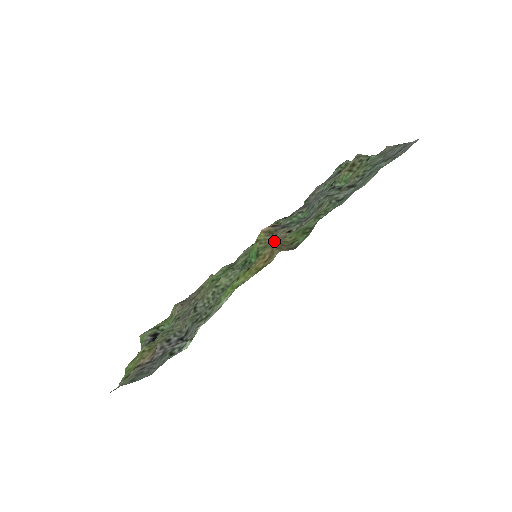
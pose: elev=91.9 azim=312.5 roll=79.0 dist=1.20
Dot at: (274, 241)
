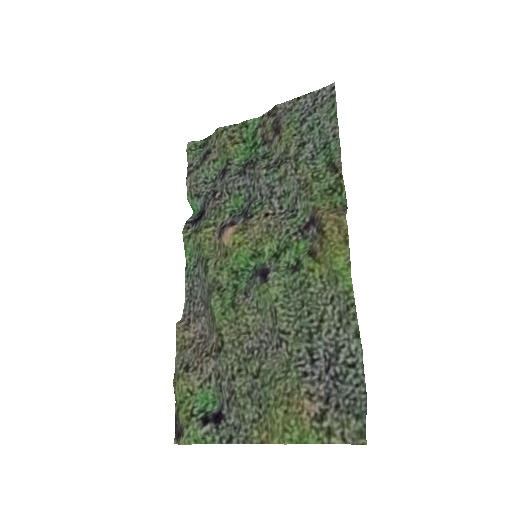
Dot at: (263, 231)
